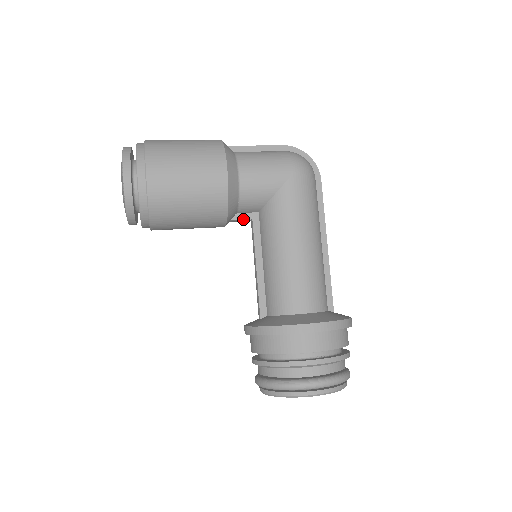
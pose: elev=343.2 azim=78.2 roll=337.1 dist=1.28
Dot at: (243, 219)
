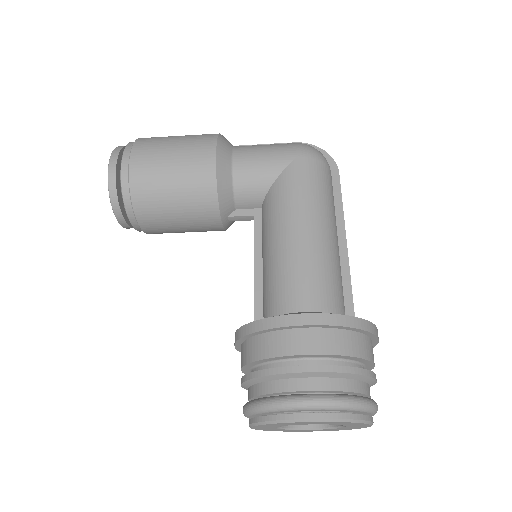
Dot at: (243, 215)
